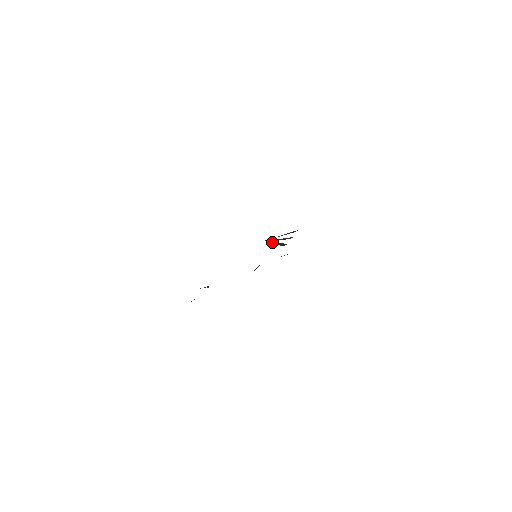
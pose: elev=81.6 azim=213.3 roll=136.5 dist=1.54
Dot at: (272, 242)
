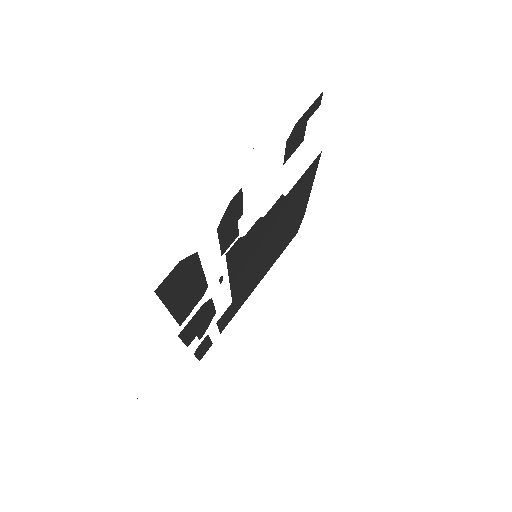
Dot at: (280, 223)
